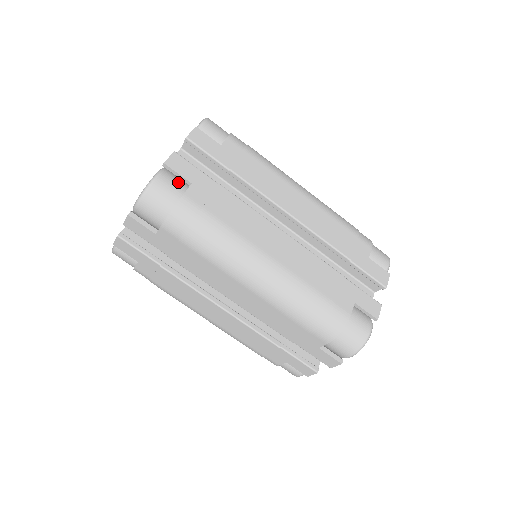
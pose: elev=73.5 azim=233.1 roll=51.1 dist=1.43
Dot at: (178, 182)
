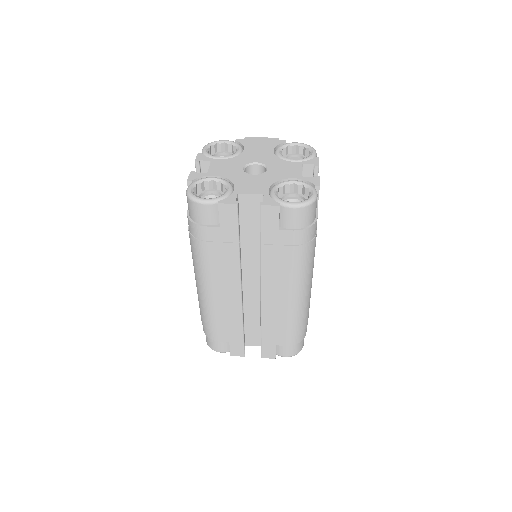
Dot at: (215, 217)
